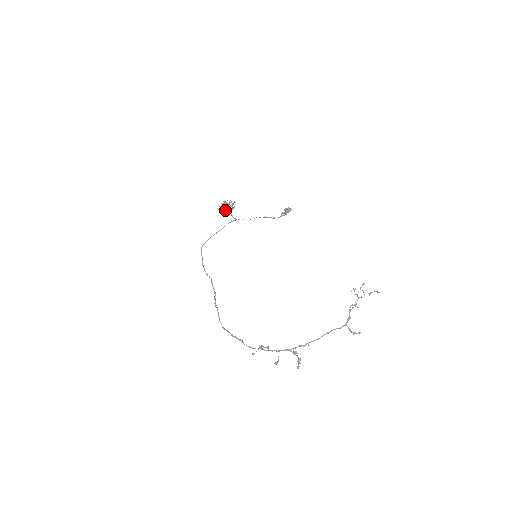
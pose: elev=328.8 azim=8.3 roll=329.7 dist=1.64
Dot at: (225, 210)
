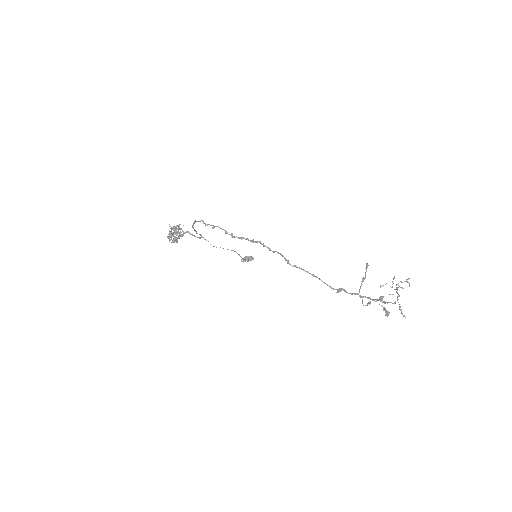
Dot at: occluded
